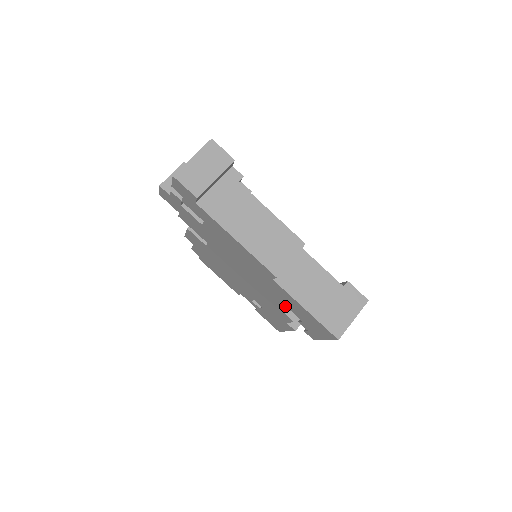
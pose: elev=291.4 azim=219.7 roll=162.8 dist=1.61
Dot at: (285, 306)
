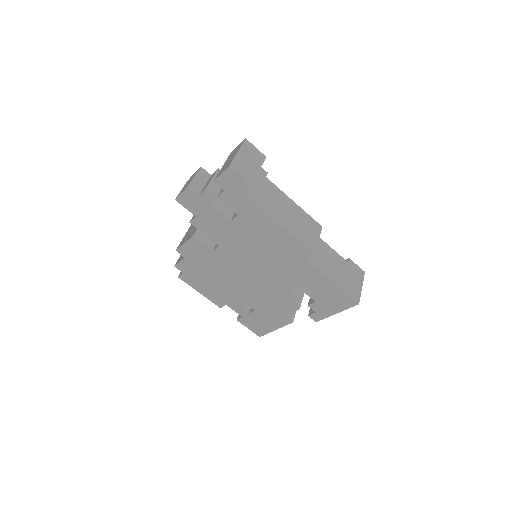
Dot at: (295, 293)
